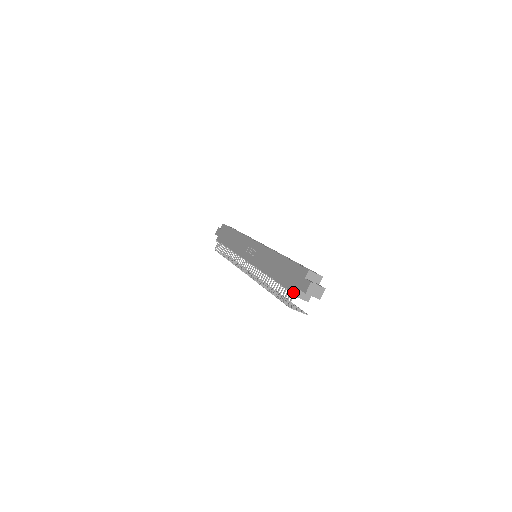
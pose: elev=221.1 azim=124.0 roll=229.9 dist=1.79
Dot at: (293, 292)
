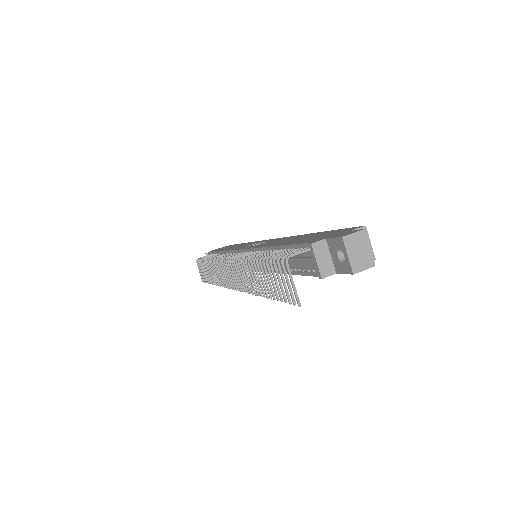
Dot at: (313, 241)
